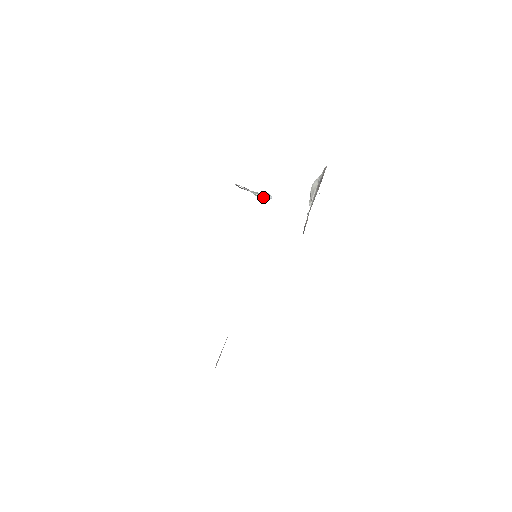
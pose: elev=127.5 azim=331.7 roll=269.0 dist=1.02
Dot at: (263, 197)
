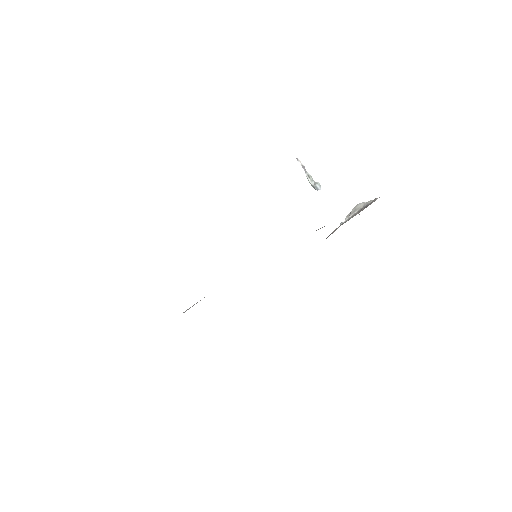
Dot at: (313, 184)
